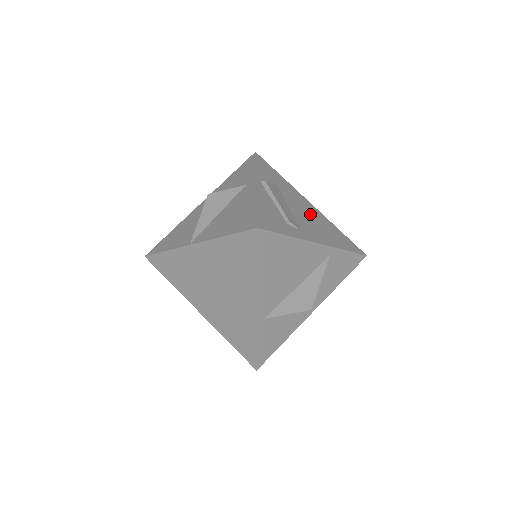
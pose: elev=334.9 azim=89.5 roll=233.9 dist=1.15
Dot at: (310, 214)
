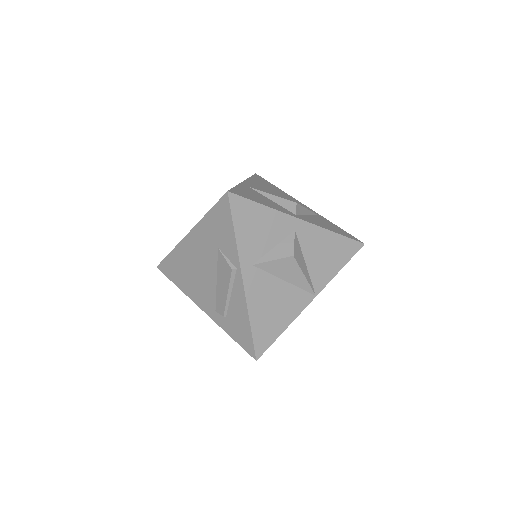
Dot at: occluded
